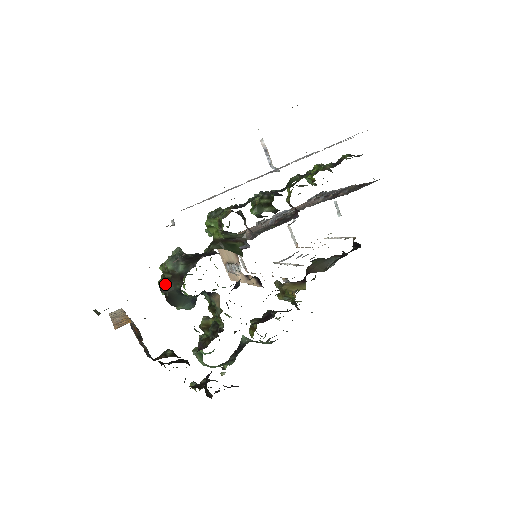
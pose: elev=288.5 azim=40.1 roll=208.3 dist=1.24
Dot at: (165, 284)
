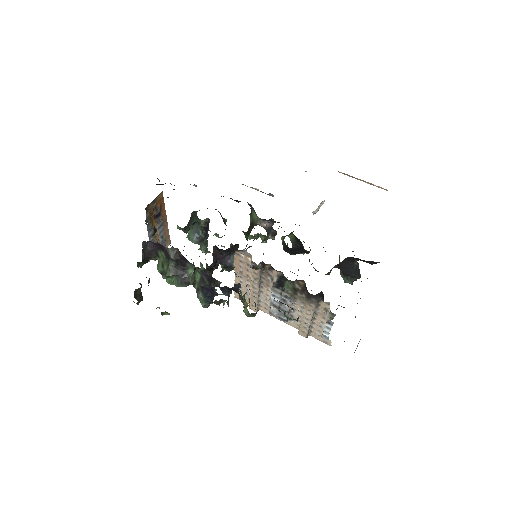
Dot at: (197, 211)
